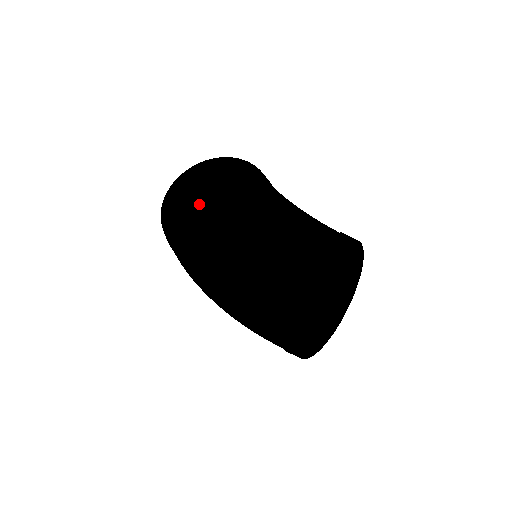
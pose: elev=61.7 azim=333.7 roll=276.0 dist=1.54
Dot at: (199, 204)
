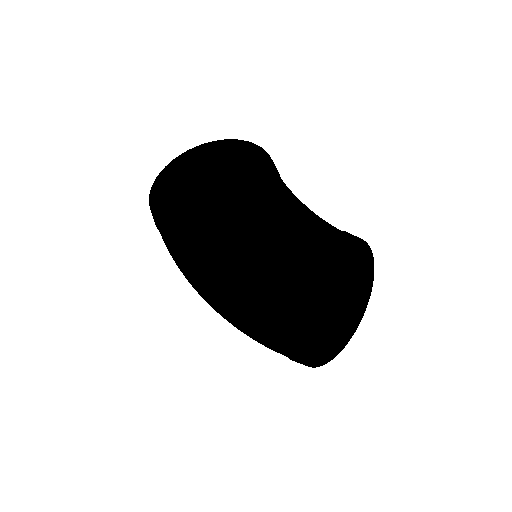
Dot at: (192, 210)
